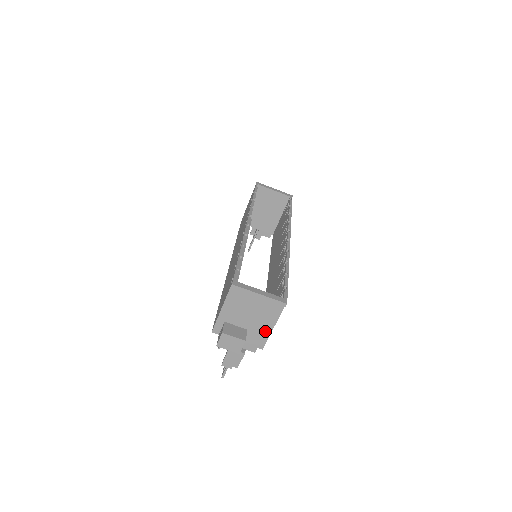
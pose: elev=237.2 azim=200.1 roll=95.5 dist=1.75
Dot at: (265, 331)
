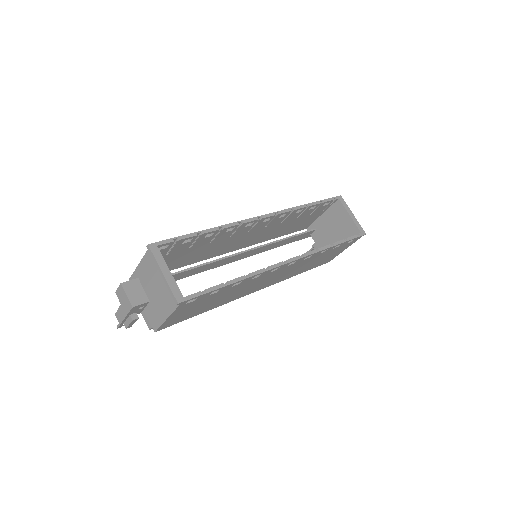
Dot at: (161, 316)
